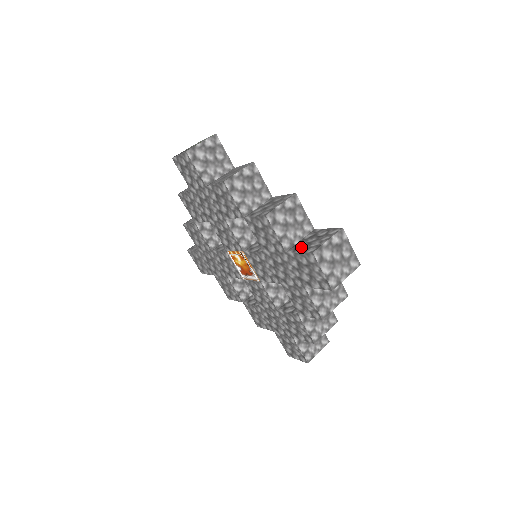
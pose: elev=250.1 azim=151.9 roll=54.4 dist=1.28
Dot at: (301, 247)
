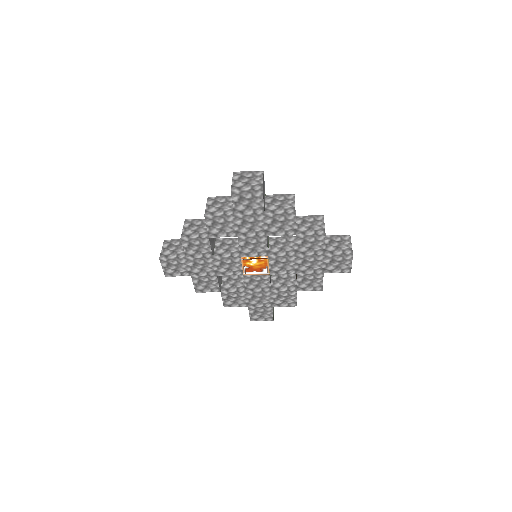
Dot at: (335, 250)
